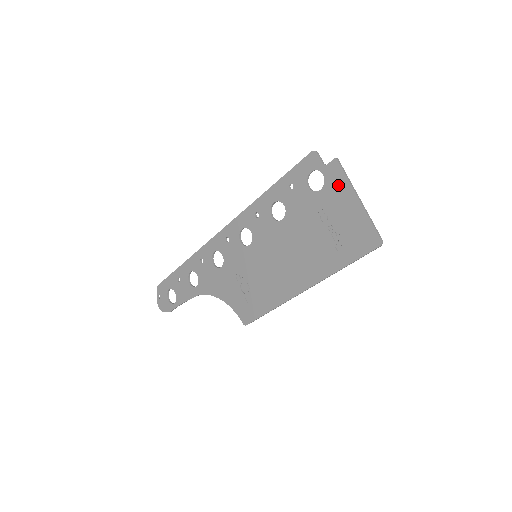
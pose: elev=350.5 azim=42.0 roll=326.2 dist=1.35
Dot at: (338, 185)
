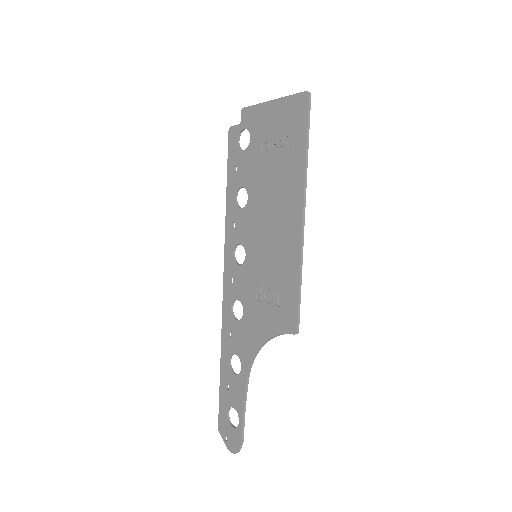
Dot at: (255, 117)
